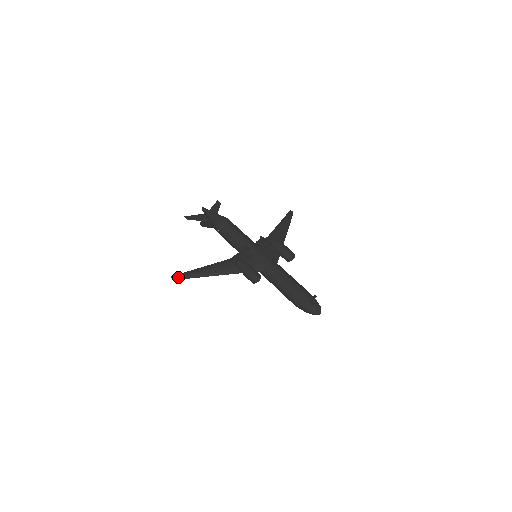
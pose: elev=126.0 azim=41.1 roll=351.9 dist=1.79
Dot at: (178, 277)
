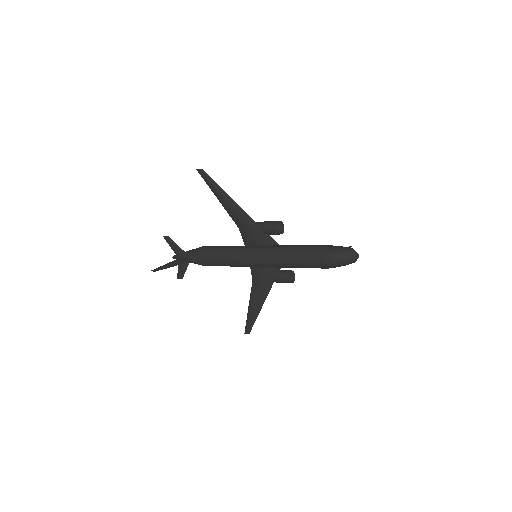
Dot at: (205, 173)
